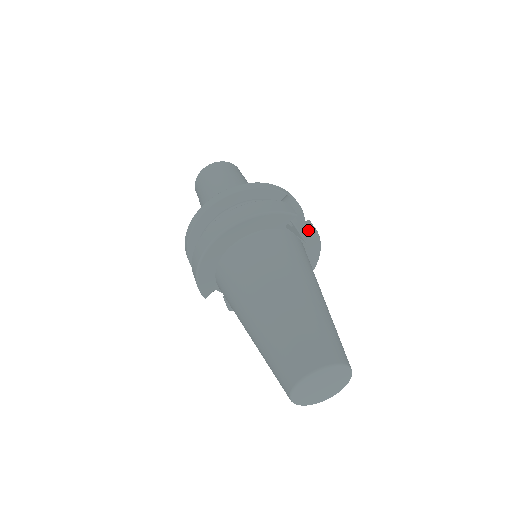
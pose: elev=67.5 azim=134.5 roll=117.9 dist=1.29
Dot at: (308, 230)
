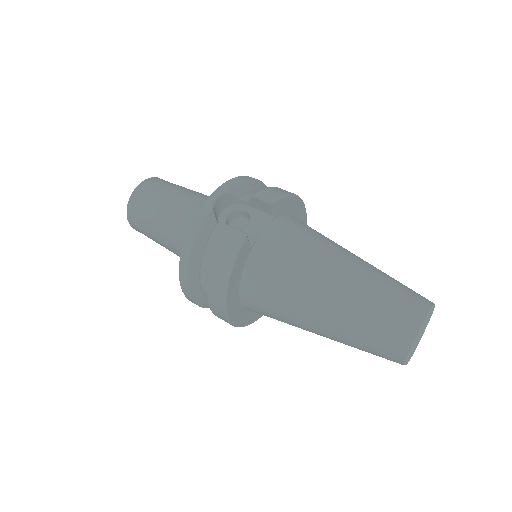
Dot at: (263, 206)
